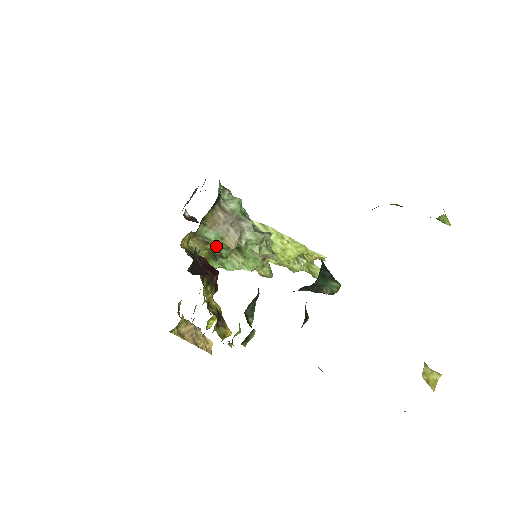
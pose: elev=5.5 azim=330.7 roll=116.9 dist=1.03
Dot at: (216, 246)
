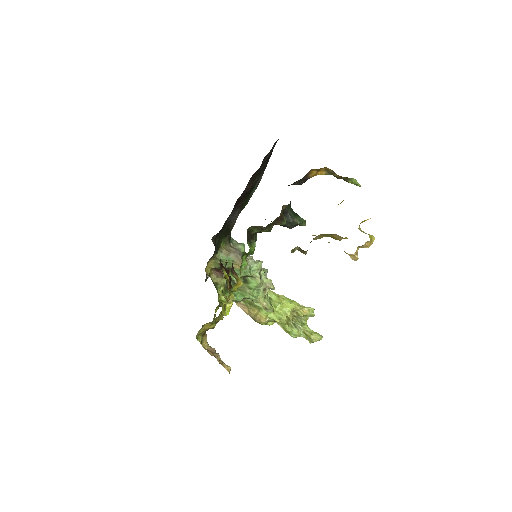
Dot at: occluded
